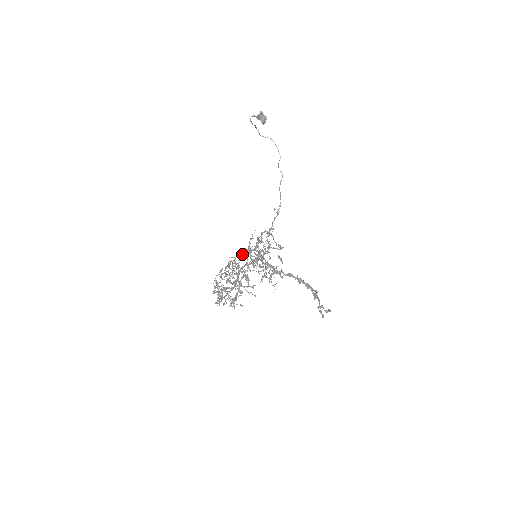
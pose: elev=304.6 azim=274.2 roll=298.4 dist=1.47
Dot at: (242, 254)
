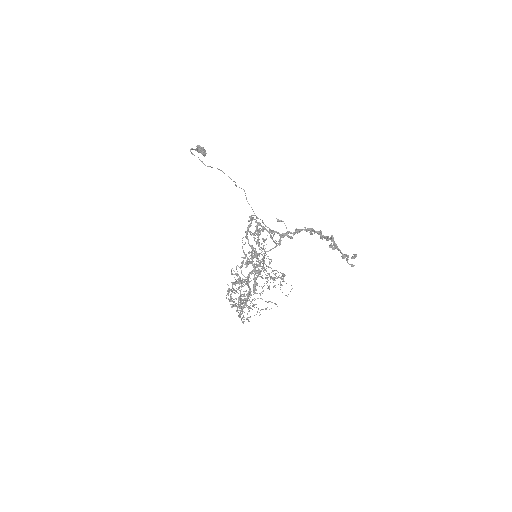
Dot at: occluded
